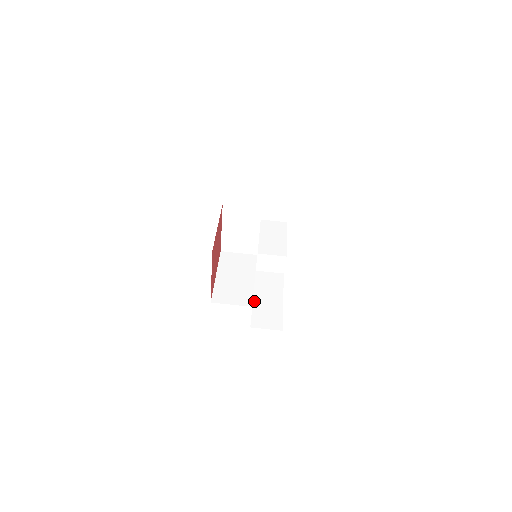
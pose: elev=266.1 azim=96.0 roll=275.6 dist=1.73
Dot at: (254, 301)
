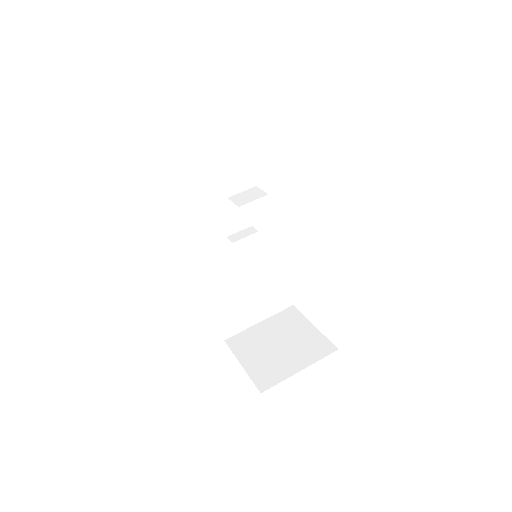
Dot at: occluded
